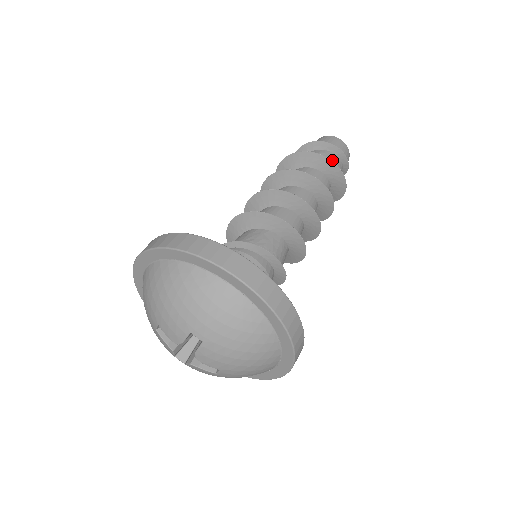
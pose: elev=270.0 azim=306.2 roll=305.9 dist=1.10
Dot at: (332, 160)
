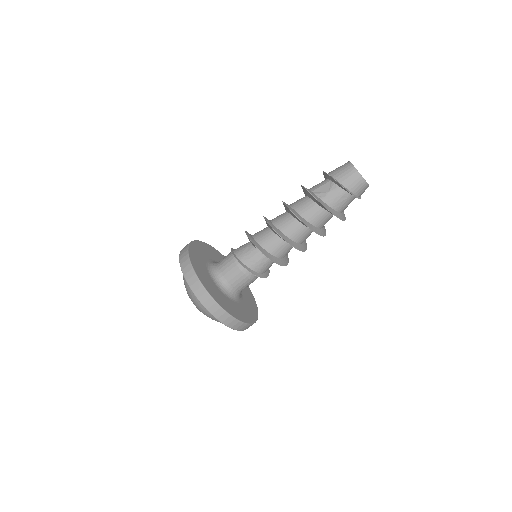
Dot at: (340, 200)
